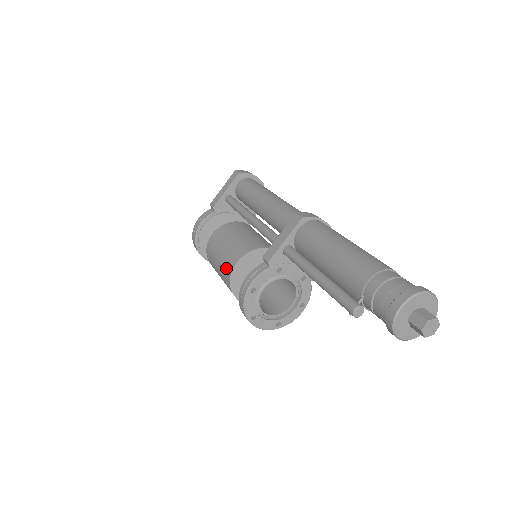
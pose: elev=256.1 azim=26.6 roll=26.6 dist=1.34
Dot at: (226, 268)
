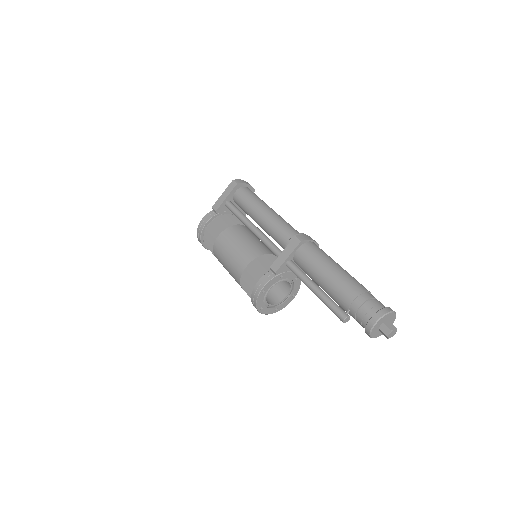
Dot at: (236, 269)
